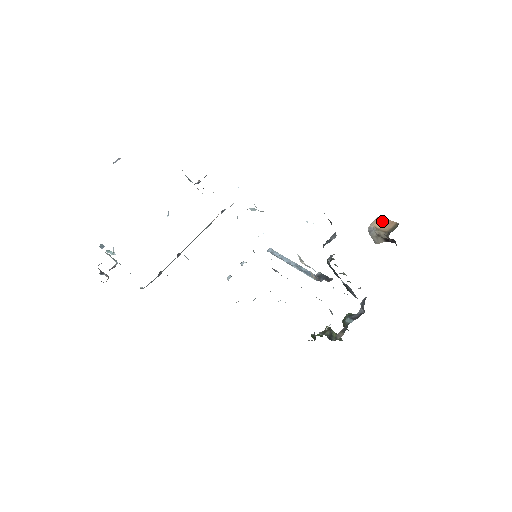
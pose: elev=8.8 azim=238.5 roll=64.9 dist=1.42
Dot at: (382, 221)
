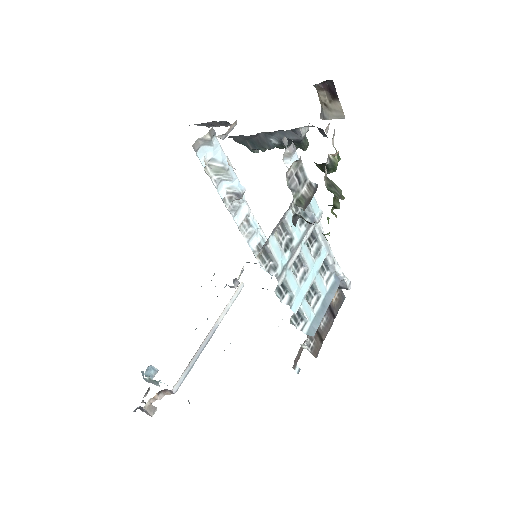
Dot at: occluded
